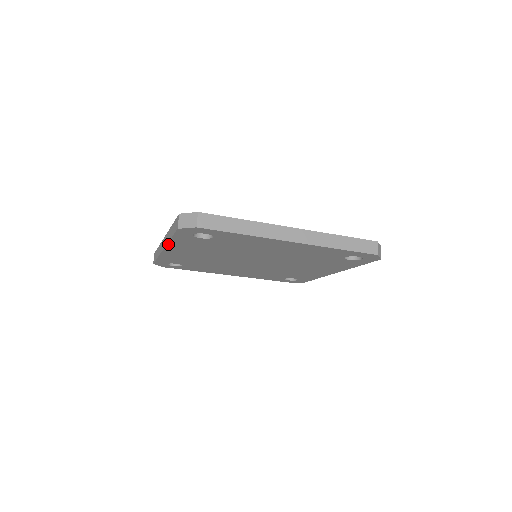
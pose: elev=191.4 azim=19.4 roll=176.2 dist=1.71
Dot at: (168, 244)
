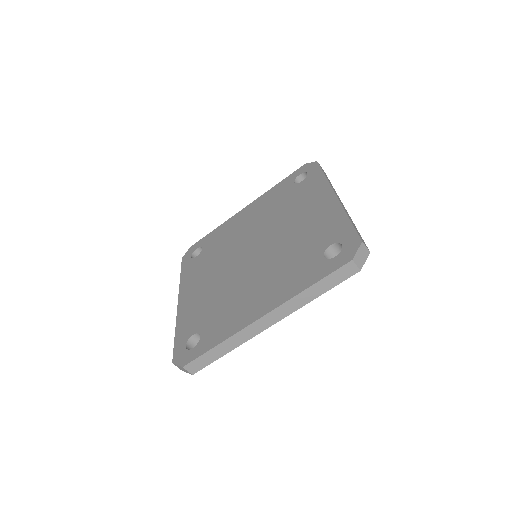
Dot at: occluded
